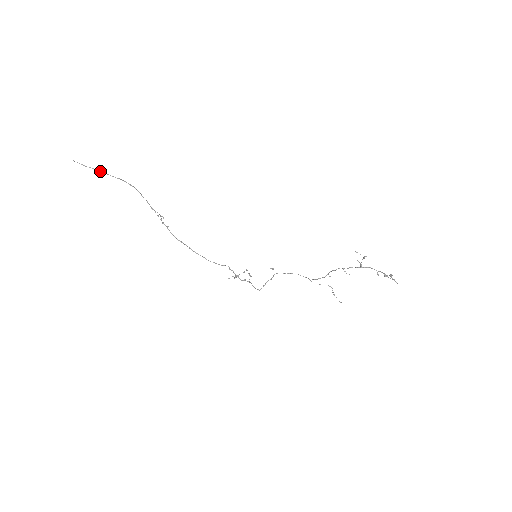
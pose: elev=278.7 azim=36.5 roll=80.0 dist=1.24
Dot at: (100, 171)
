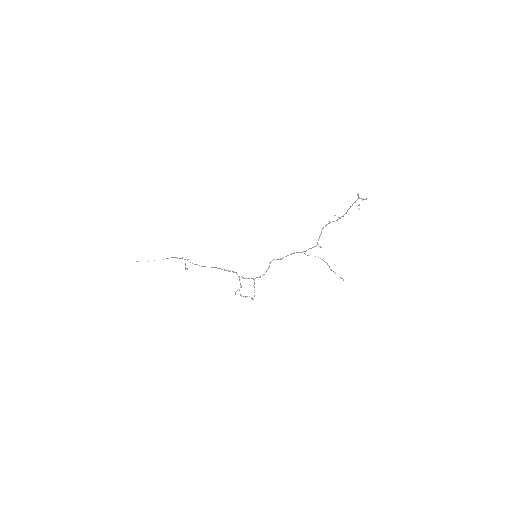
Dot at: occluded
